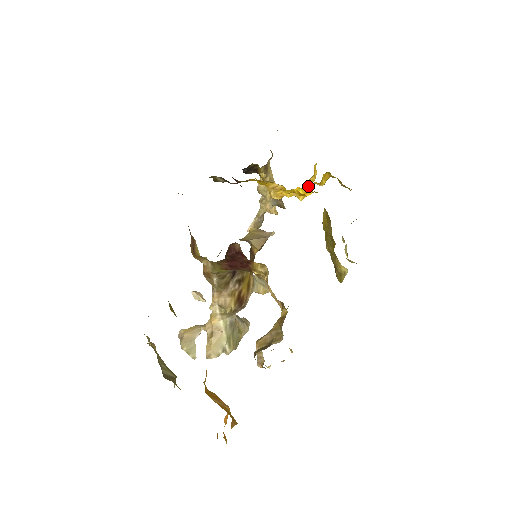
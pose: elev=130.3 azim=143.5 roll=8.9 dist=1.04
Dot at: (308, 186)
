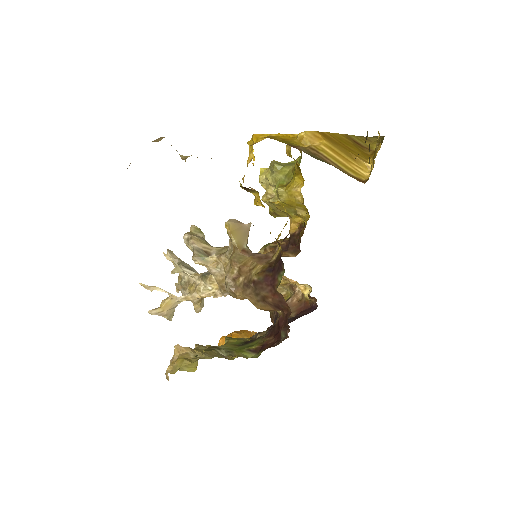
Dot at: occluded
